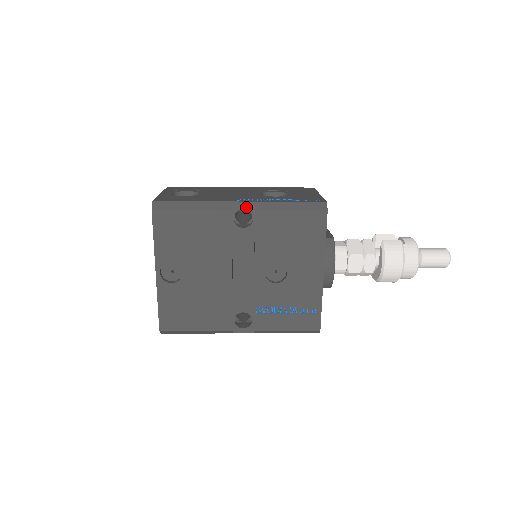
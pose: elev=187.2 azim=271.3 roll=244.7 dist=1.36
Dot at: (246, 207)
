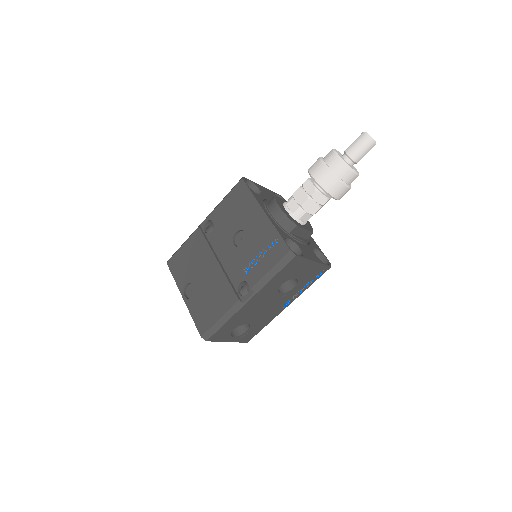
Dot at: (207, 220)
